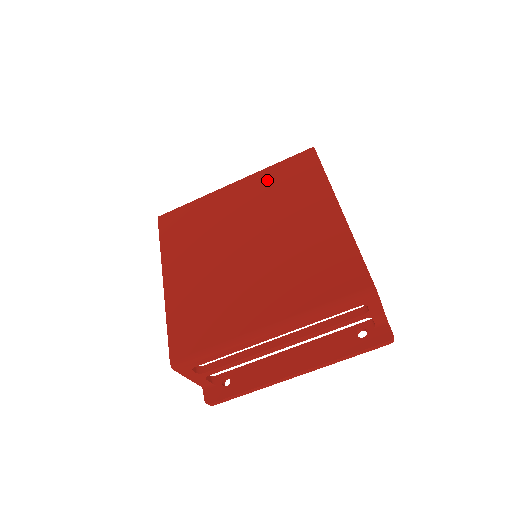
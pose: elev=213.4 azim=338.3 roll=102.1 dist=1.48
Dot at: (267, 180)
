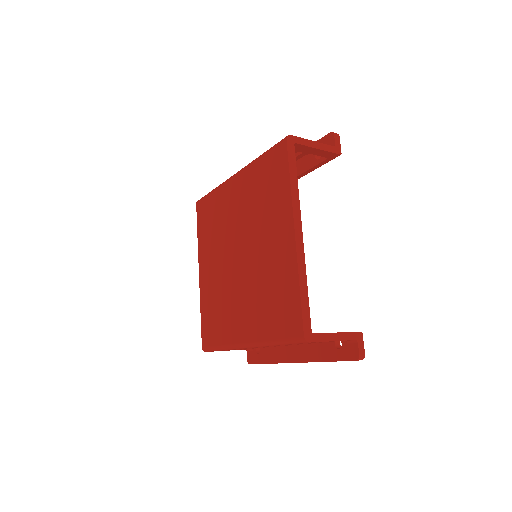
Dot at: (253, 178)
